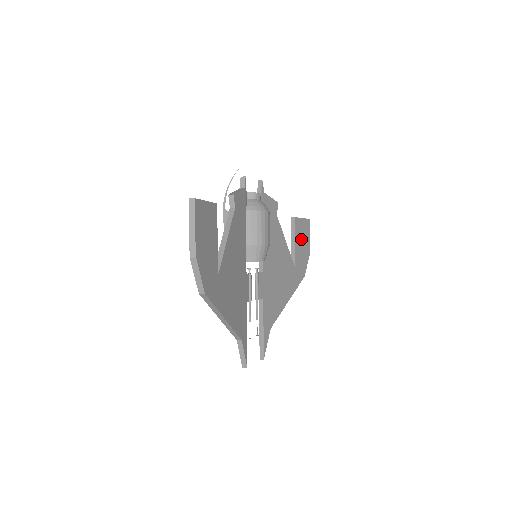
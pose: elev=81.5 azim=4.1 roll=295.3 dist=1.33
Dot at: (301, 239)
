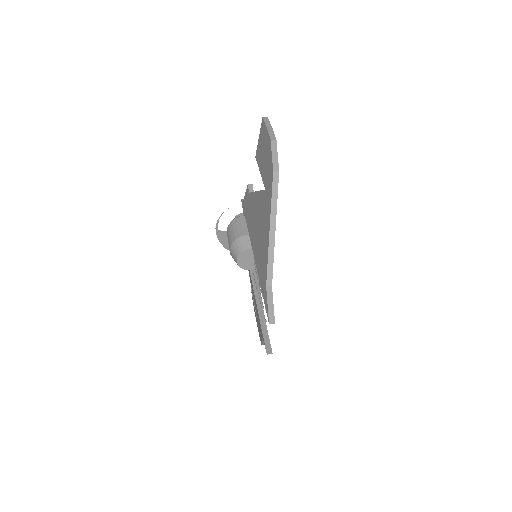
Dot at: occluded
